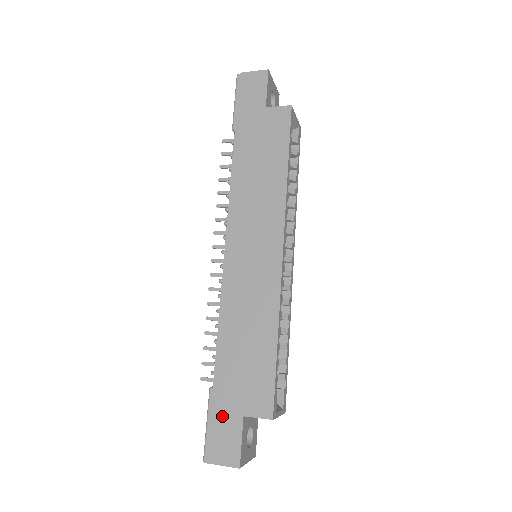
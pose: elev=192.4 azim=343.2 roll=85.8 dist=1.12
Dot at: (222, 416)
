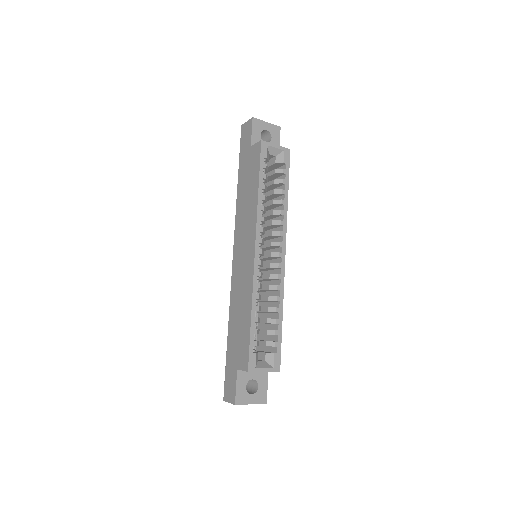
Dot at: (229, 369)
